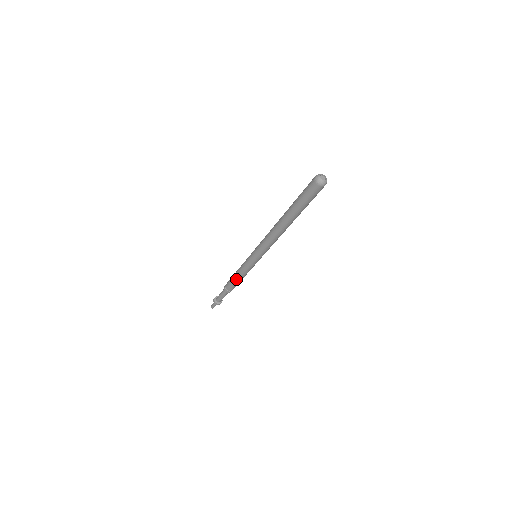
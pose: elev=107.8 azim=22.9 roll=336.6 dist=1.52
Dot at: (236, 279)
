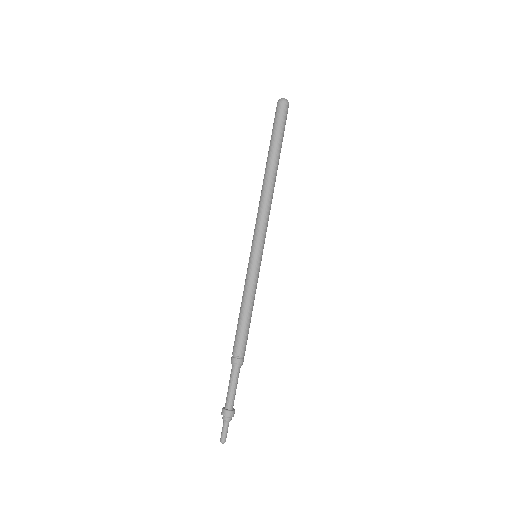
Dot at: (246, 318)
